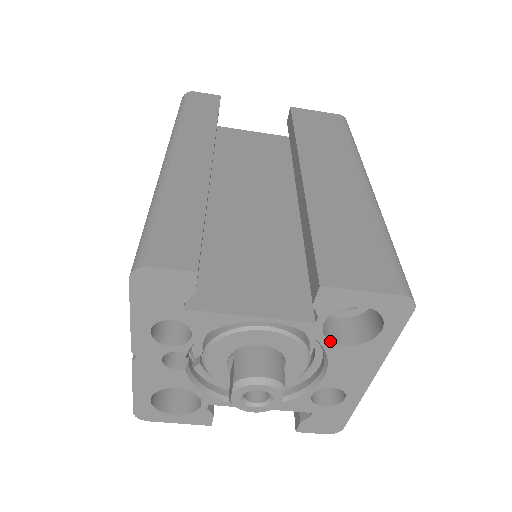
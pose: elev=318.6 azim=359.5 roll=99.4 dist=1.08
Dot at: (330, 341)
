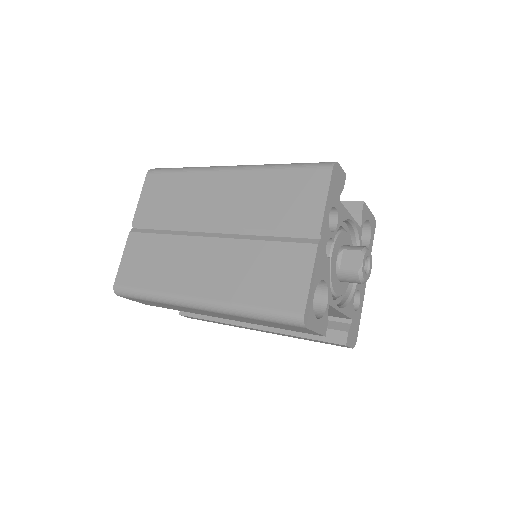
Dot at: occluded
